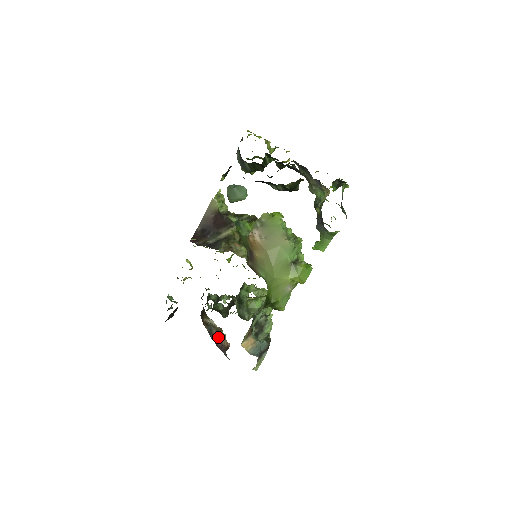
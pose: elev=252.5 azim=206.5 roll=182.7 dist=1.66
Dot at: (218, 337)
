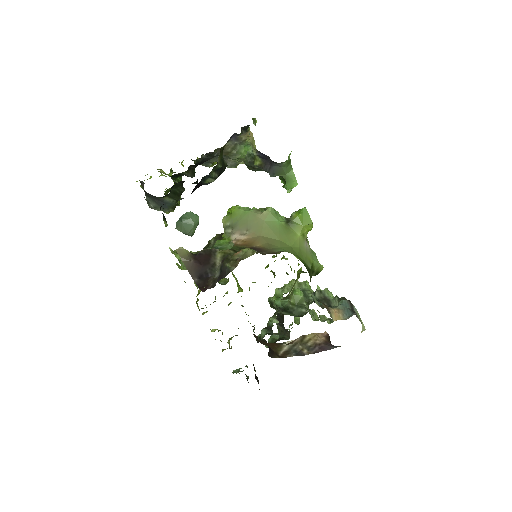
Dot at: (308, 346)
